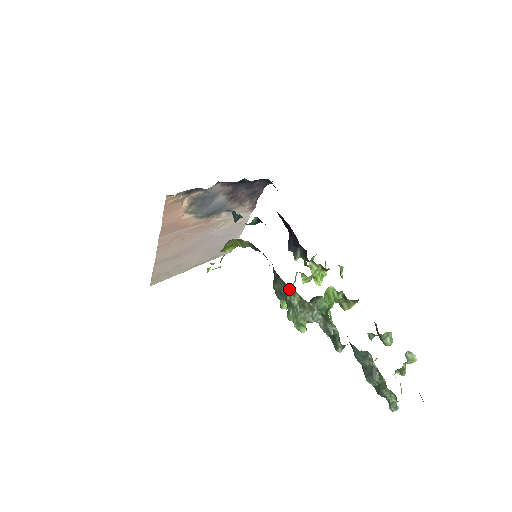
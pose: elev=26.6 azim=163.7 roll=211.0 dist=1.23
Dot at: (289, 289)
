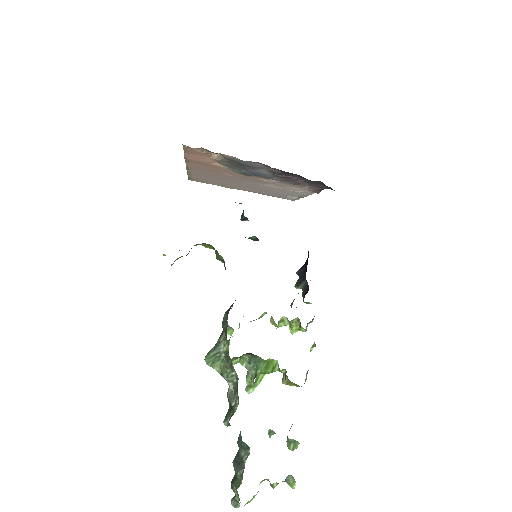
Dot at: (225, 335)
